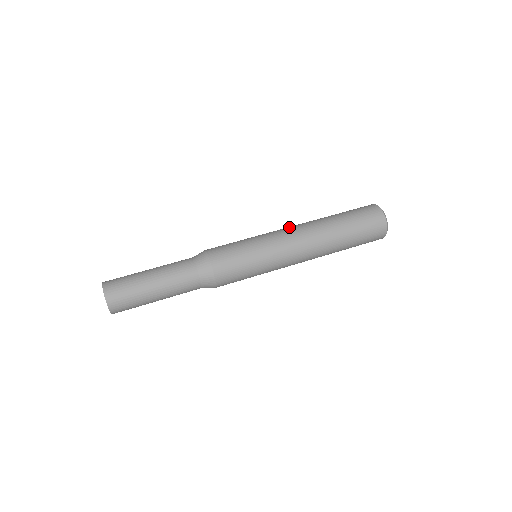
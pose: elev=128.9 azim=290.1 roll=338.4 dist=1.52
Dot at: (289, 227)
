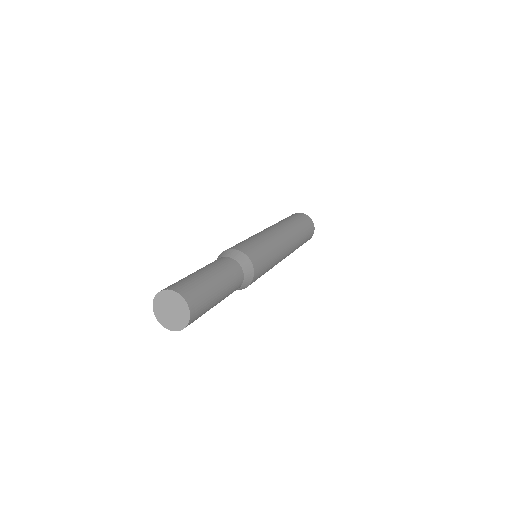
Dot at: occluded
